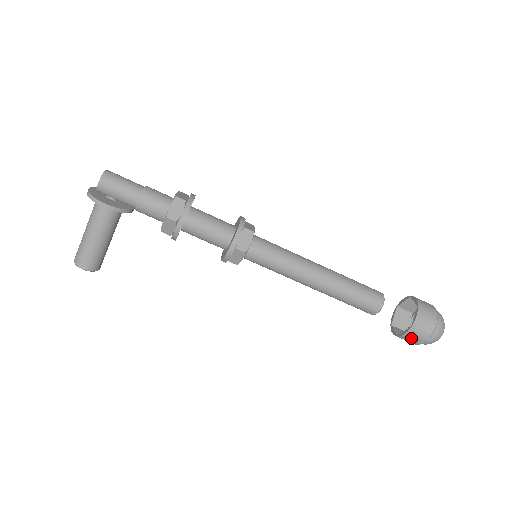
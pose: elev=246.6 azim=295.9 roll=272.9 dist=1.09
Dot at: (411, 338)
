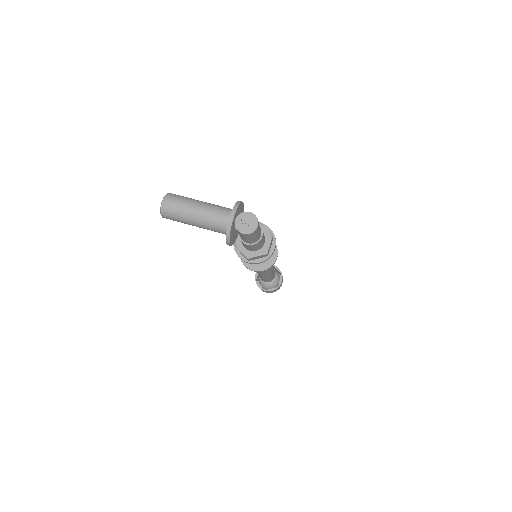
Dot at: occluded
